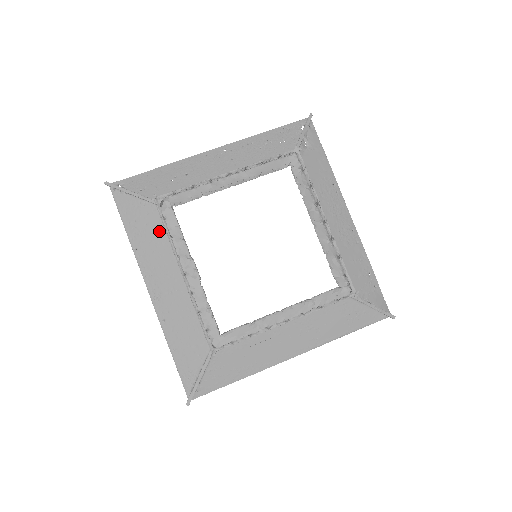
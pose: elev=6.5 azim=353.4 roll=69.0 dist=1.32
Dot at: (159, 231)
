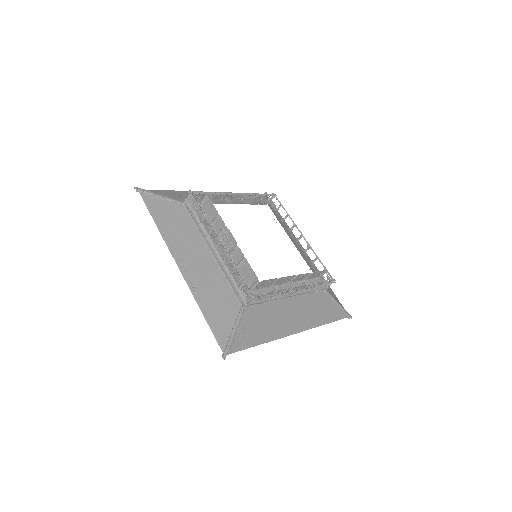
Dot at: (186, 222)
